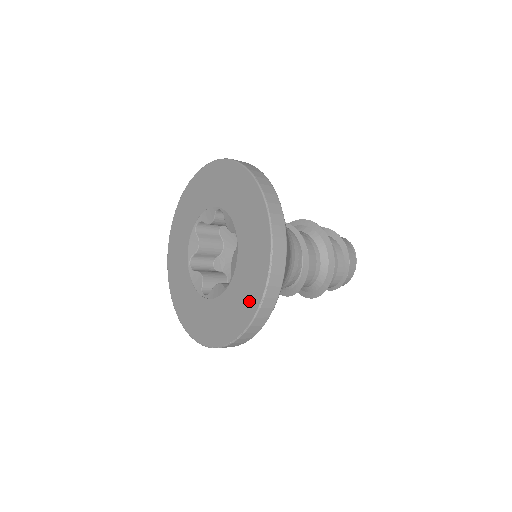
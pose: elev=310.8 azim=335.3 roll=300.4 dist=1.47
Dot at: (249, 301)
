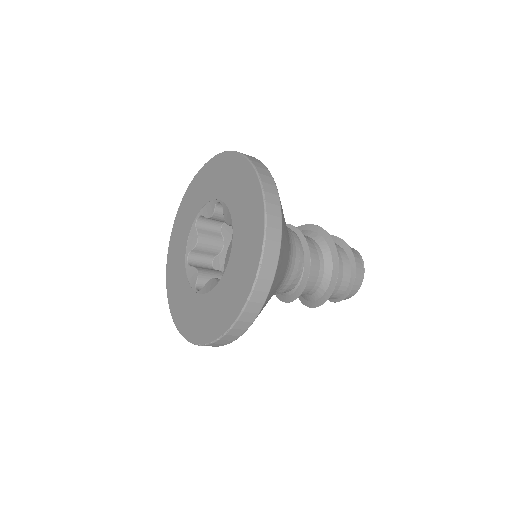
Dot at: (238, 294)
